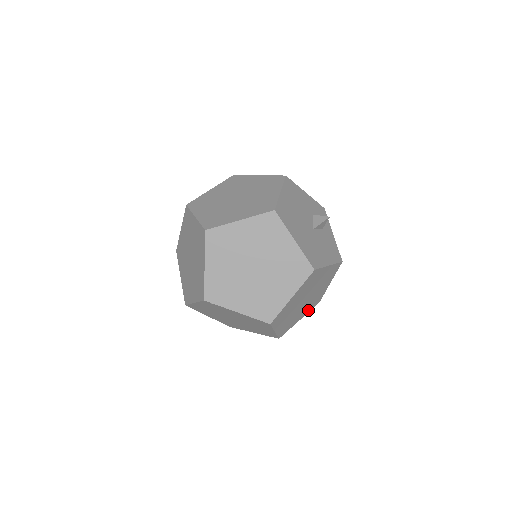
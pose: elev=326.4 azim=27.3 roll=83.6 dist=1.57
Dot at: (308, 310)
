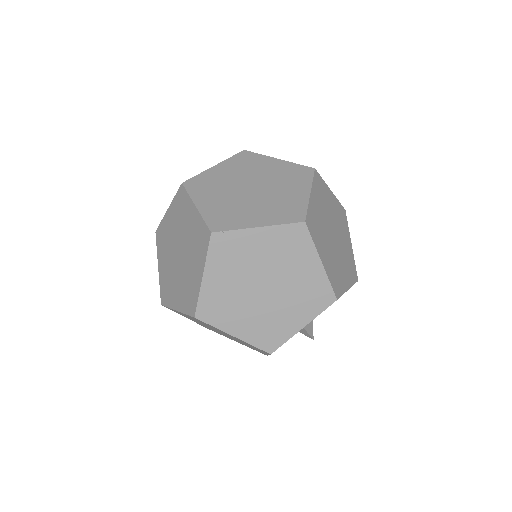
Dot at: (350, 279)
